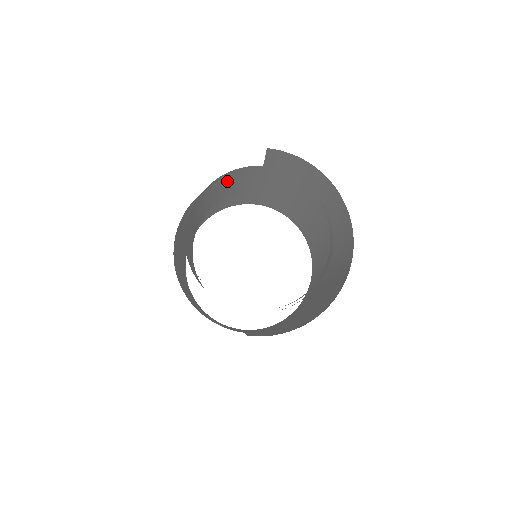
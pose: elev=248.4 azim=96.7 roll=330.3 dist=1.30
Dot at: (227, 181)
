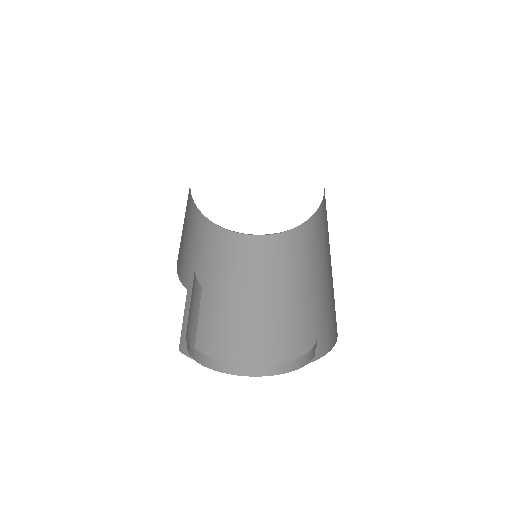
Dot at: occluded
